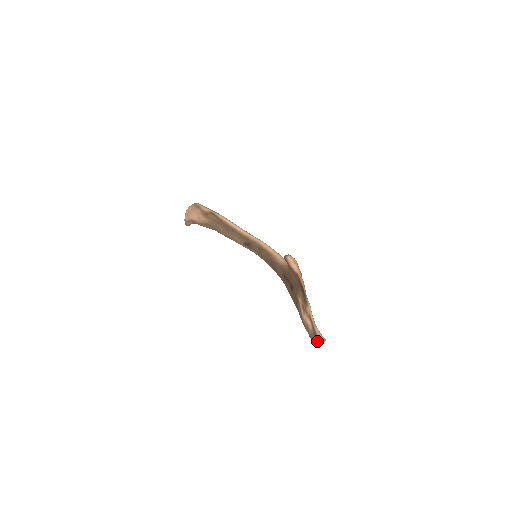
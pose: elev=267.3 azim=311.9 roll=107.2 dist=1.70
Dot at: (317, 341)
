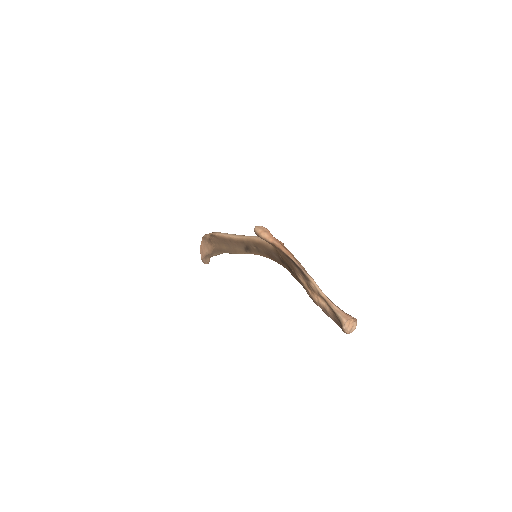
Dot at: (340, 323)
